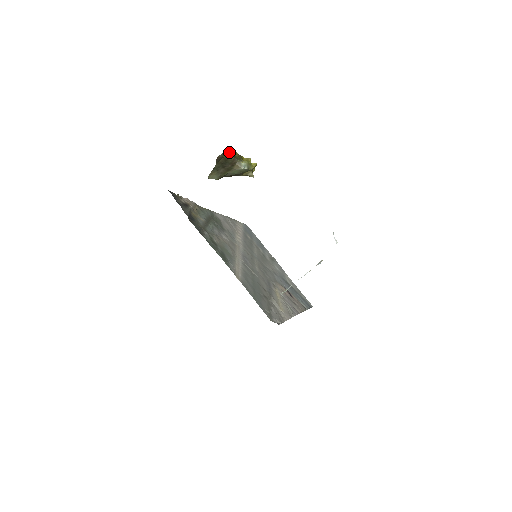
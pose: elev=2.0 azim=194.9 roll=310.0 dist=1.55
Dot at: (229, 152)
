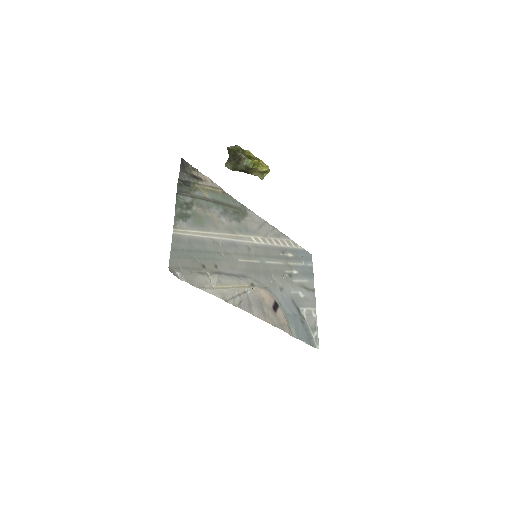
Dot at: (238, 147)
